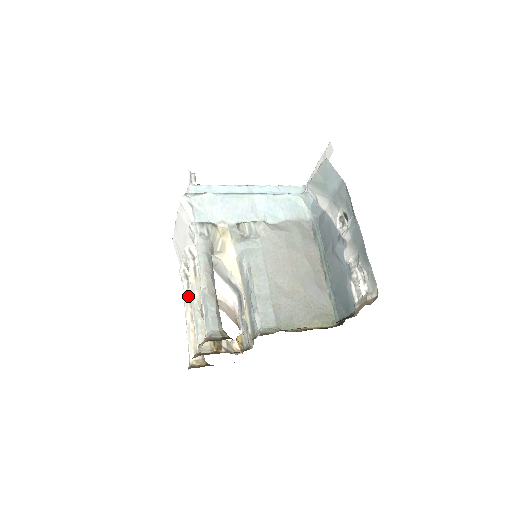
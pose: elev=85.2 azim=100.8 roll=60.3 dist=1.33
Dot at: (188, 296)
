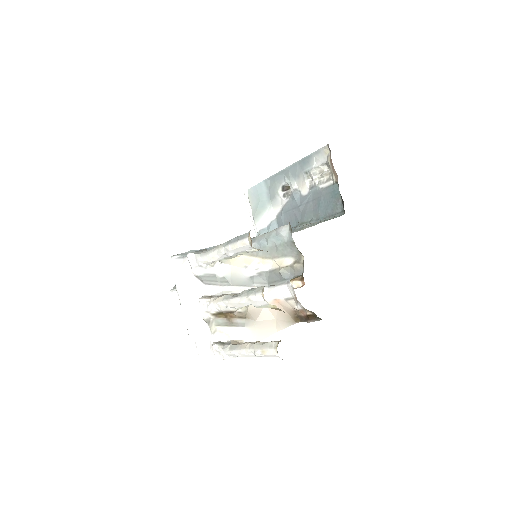
Dot at: (234, 345)
